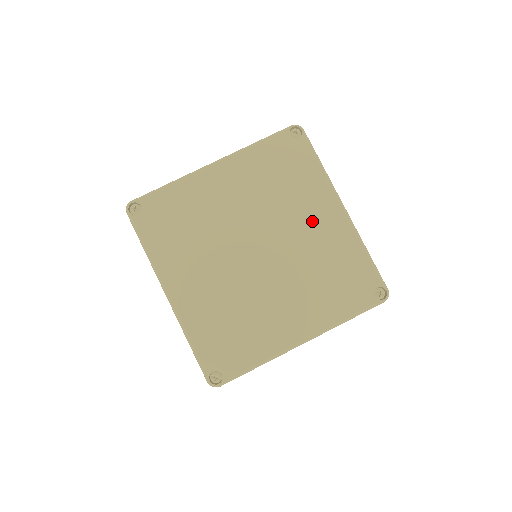
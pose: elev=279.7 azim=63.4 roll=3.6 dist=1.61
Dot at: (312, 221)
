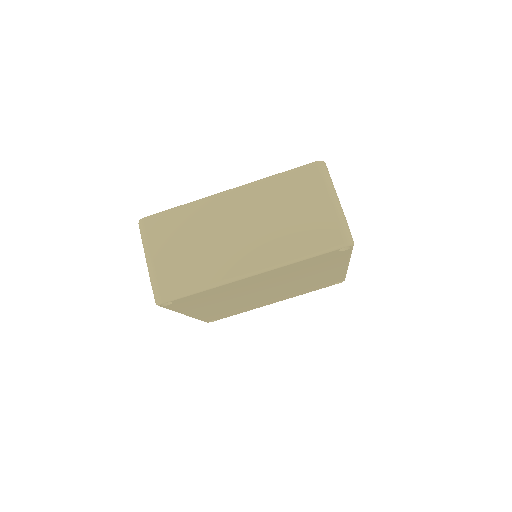
Dot at: (318, 275)
